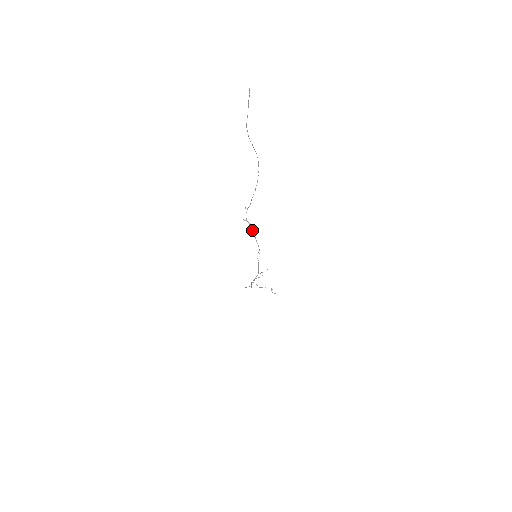
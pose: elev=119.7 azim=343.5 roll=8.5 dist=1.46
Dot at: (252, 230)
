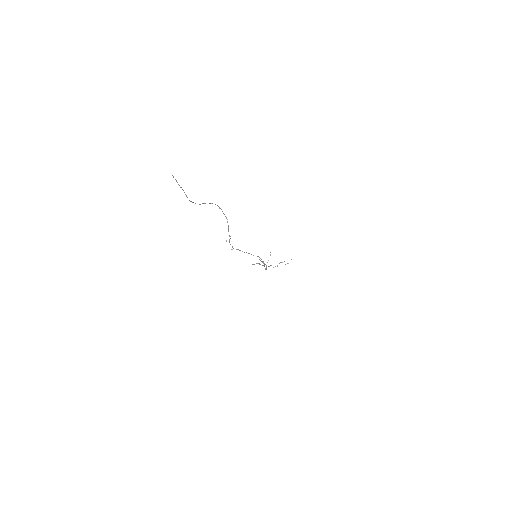
Dot at: (244, 252)
